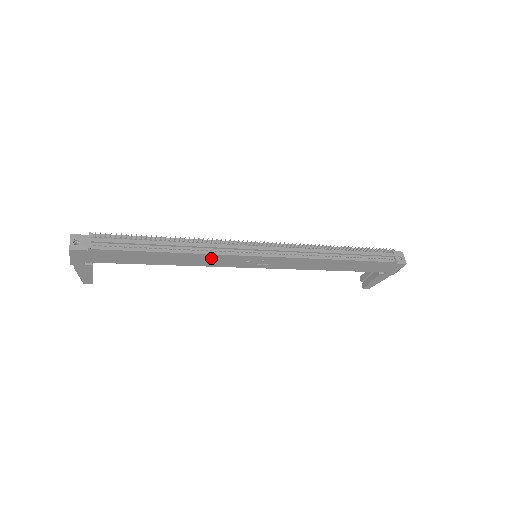
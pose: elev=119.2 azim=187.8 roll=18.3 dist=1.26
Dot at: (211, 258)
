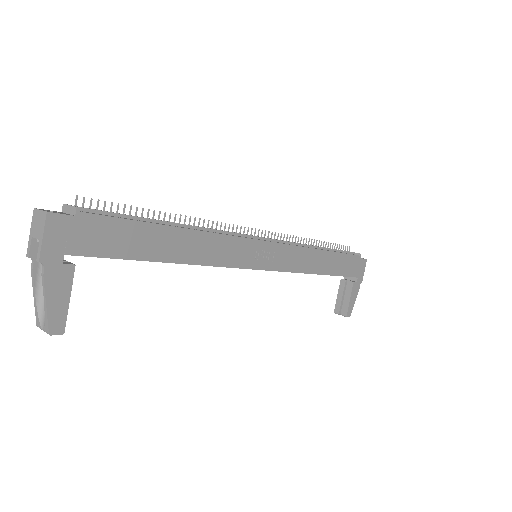
Dot at: (221, 245)
